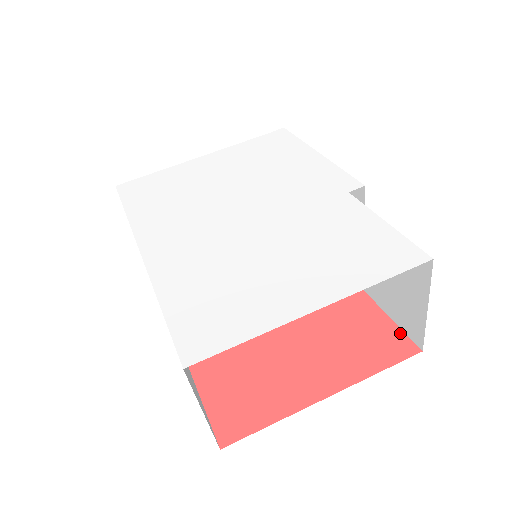
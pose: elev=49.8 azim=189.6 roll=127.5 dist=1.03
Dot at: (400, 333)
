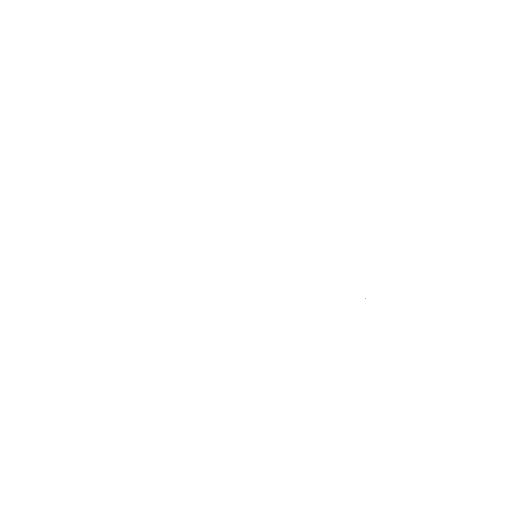
Dot at: occluded
